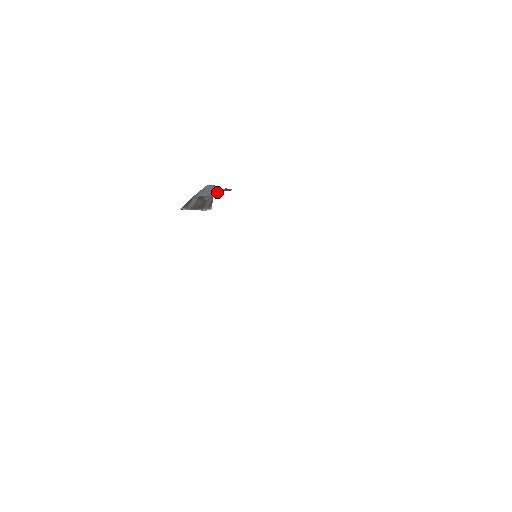
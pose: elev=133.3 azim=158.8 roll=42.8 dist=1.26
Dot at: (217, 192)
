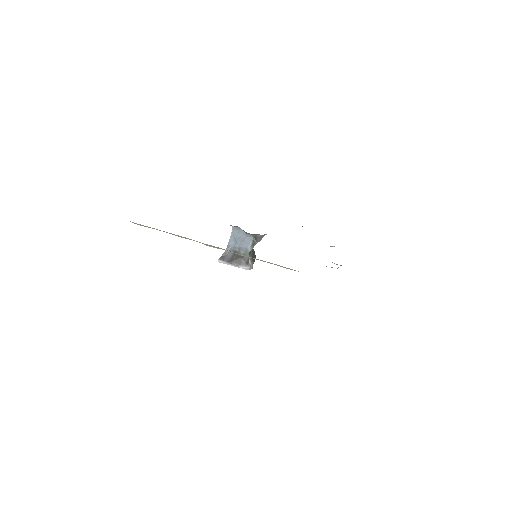
Dot at: (247, 242)
